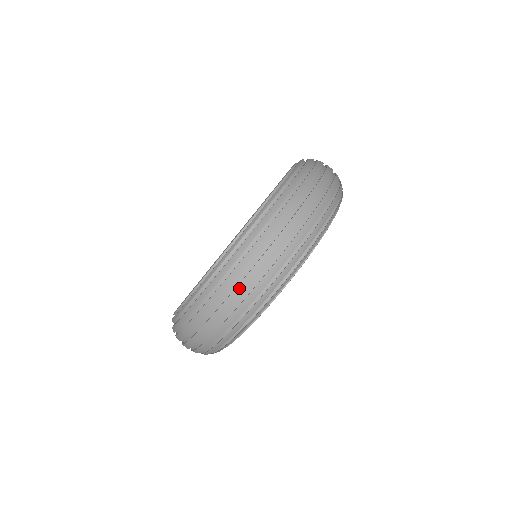
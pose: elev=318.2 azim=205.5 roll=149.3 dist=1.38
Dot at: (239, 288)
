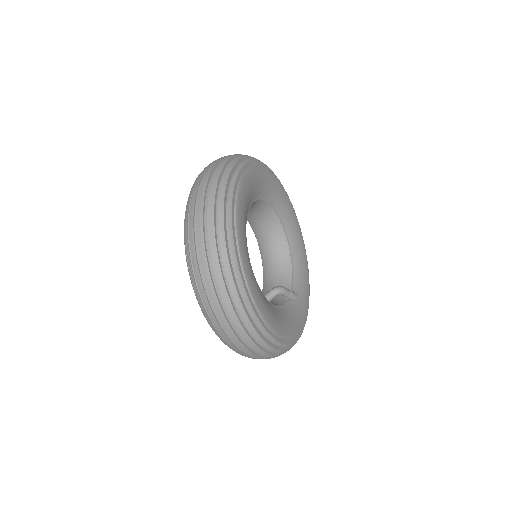
Dot at: (205, 177)
